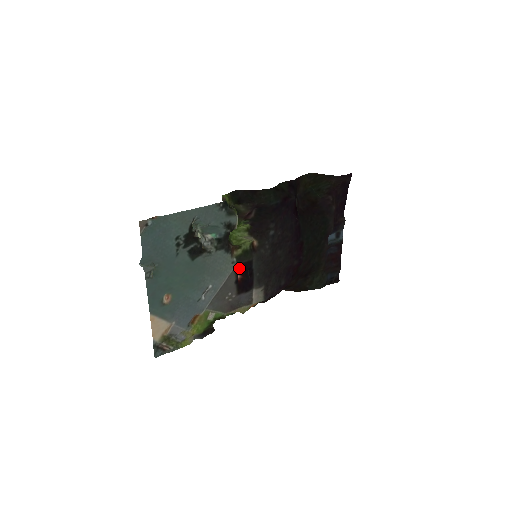
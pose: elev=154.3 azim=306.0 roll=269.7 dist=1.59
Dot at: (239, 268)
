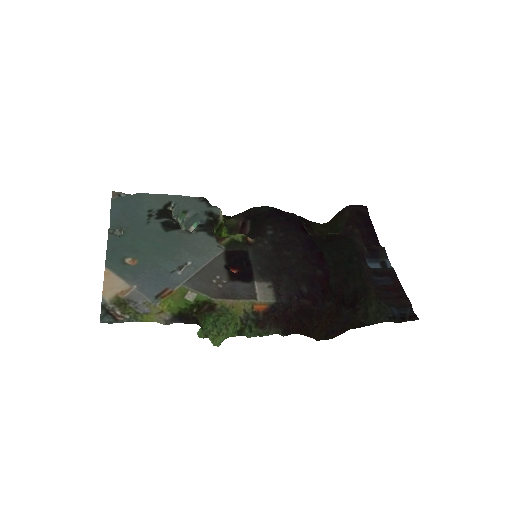
Dot at: (230, 257)
